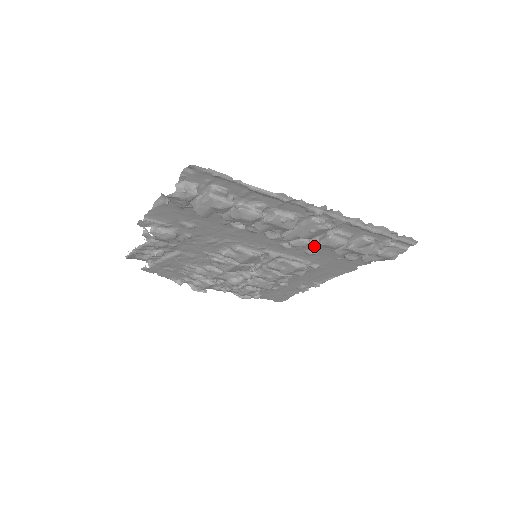
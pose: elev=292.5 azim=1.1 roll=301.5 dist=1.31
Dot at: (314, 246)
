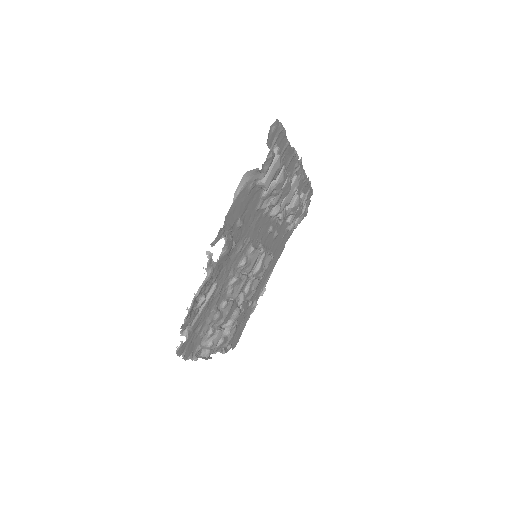
Dot at: (286, 216)
